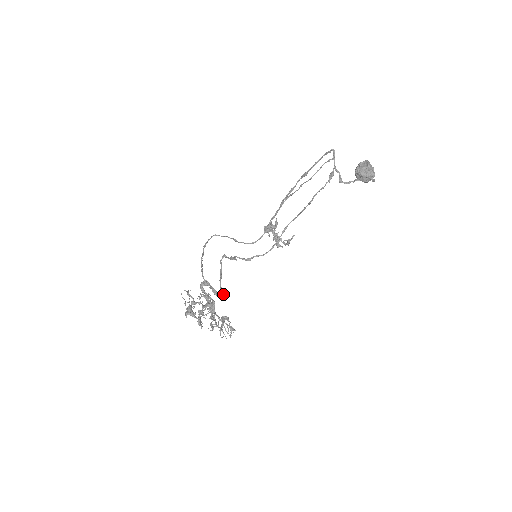
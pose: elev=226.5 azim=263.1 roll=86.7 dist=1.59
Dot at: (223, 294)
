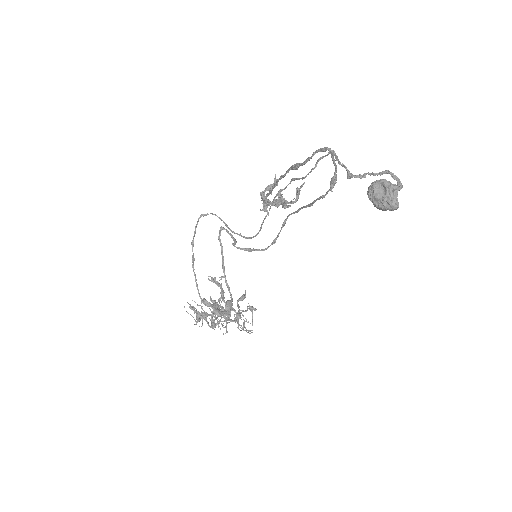
Dot at: (229, 305)
